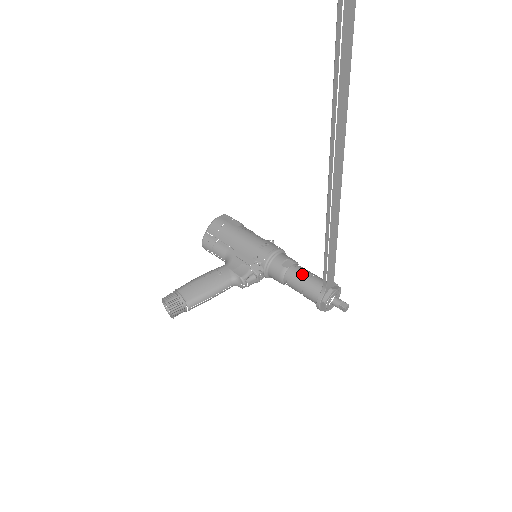
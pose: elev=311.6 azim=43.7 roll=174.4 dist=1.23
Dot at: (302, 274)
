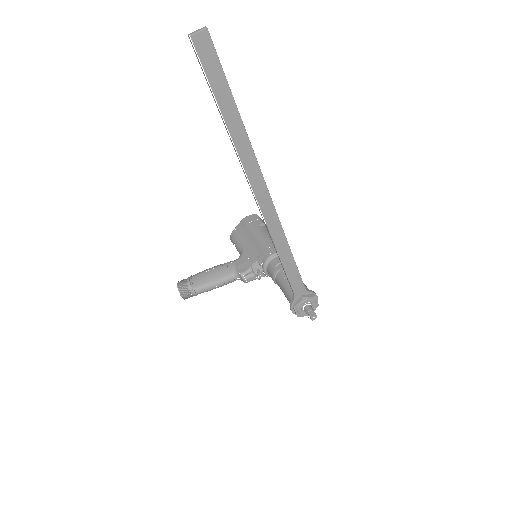
Dot at: occluded
